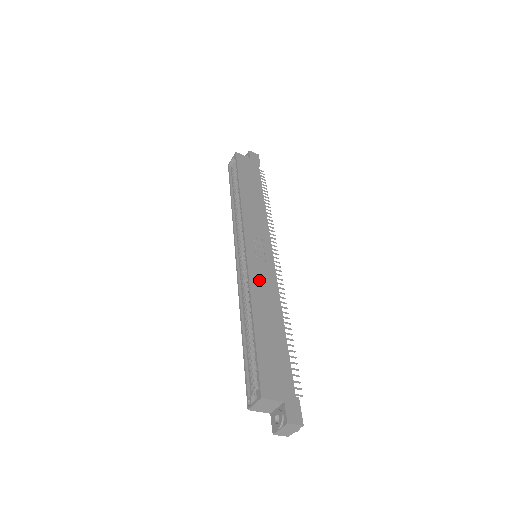
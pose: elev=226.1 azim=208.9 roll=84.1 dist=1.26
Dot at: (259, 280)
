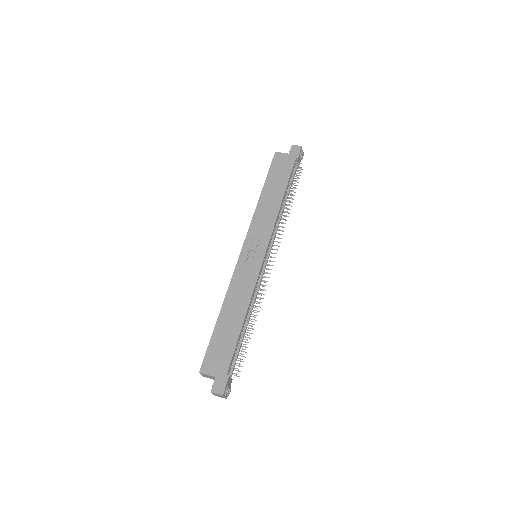
Dot at: (239, 281)
